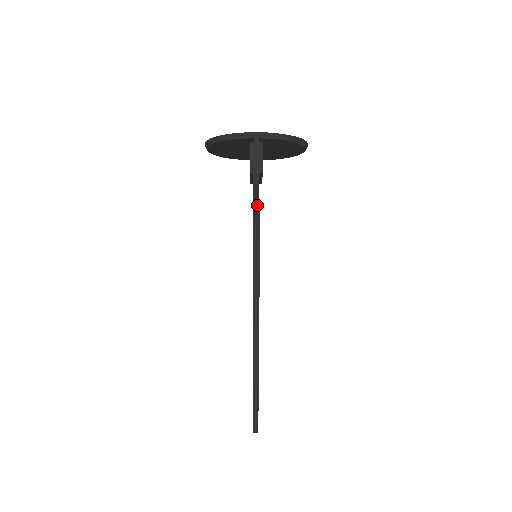
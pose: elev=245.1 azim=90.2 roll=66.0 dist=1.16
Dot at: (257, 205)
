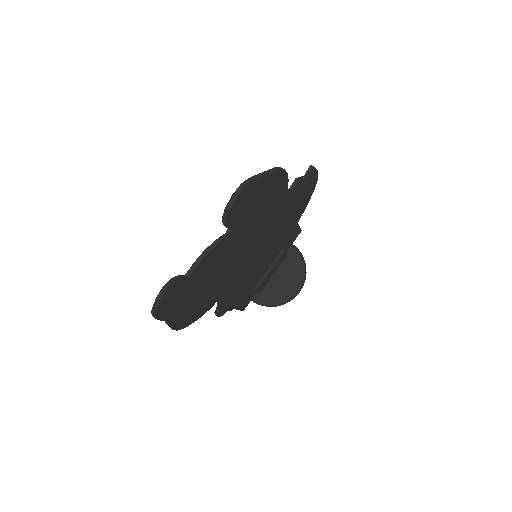
Dot at: (309, 199)
